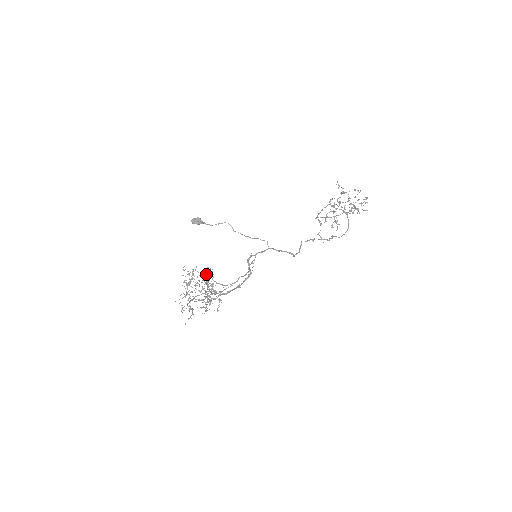
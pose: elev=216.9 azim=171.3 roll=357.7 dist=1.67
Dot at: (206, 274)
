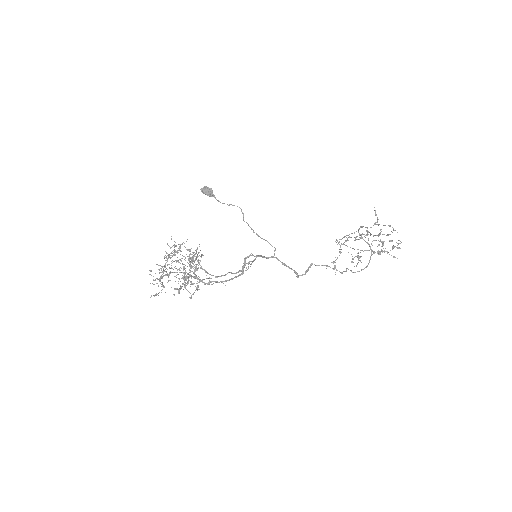
Dot at: occluded
